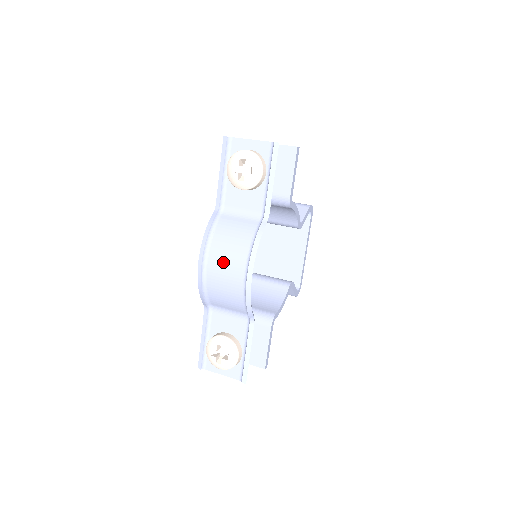
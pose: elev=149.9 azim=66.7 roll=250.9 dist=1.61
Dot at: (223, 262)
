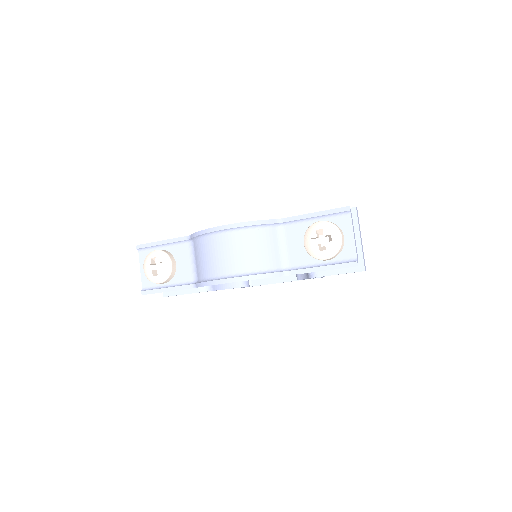
Dot at: (232, 250)
